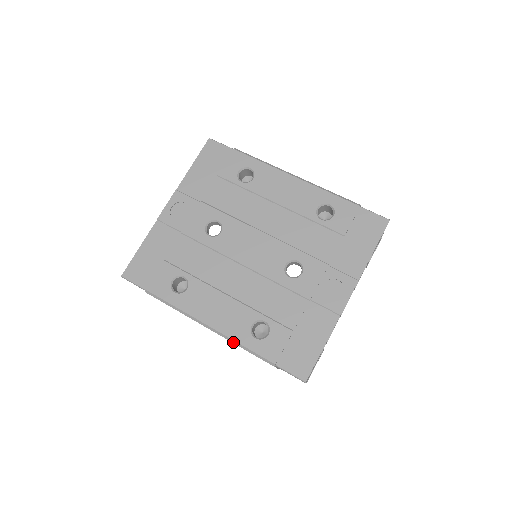
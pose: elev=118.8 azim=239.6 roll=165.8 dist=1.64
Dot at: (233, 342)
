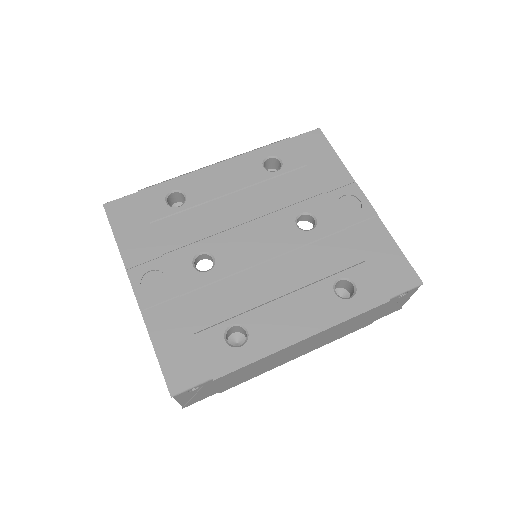
Dot at: (339, 322)
